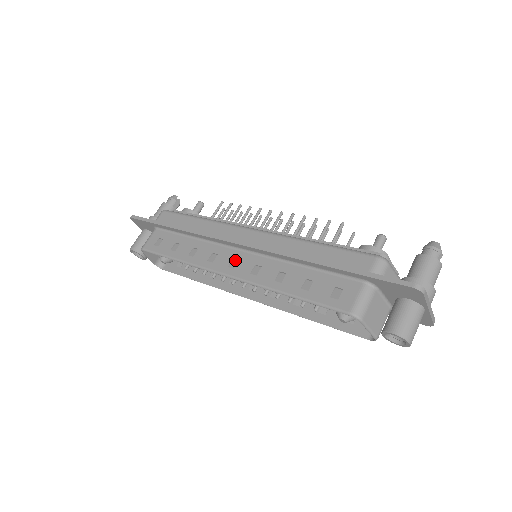
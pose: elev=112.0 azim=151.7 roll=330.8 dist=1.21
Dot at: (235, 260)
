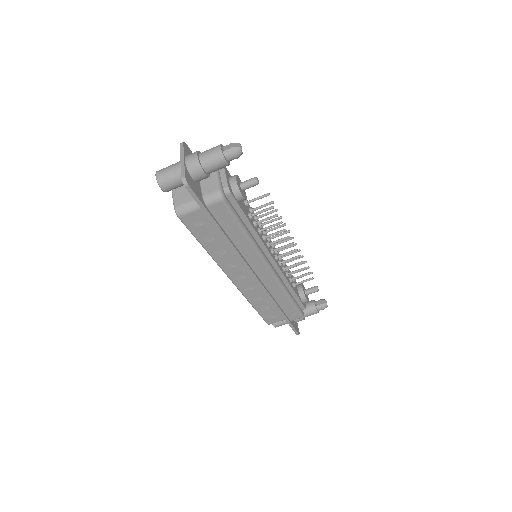
Dot at: (243, 274)
